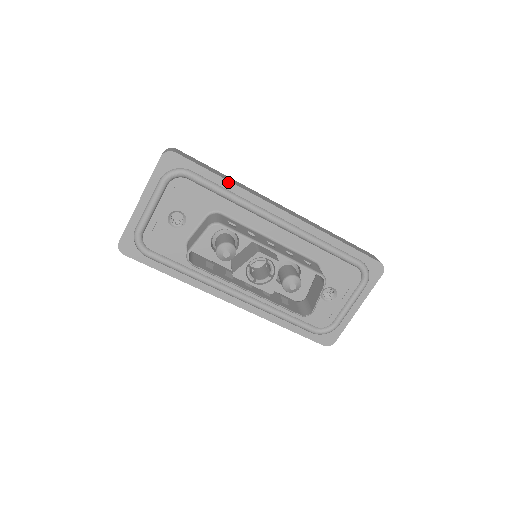
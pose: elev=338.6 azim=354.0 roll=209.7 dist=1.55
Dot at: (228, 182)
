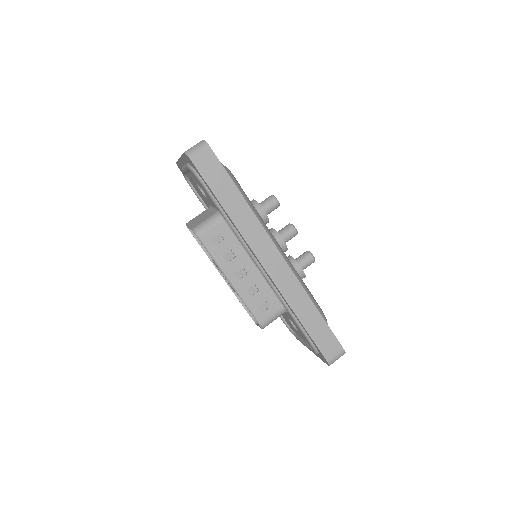
Dot at: (226, 212)
